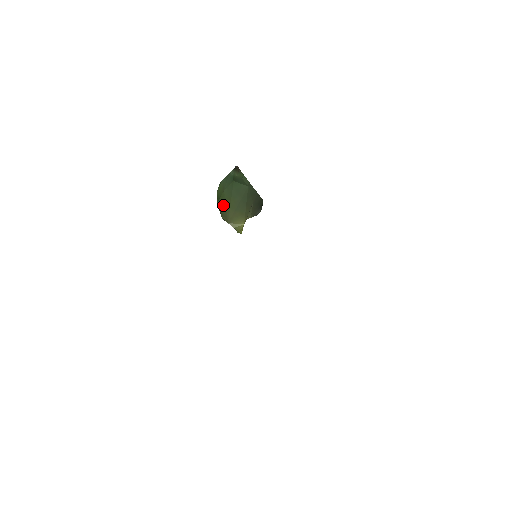
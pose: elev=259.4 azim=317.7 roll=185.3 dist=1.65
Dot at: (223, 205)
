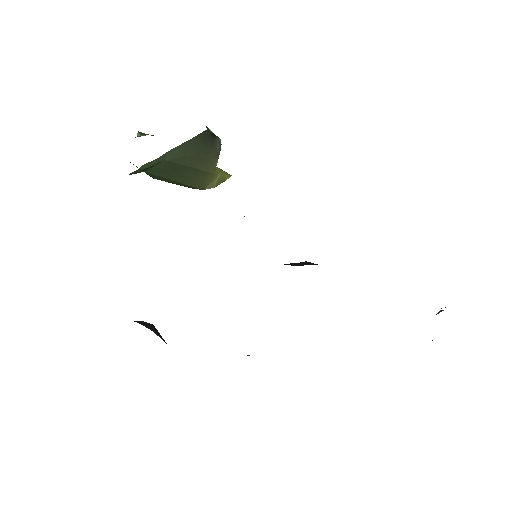
Dot at: occluded
